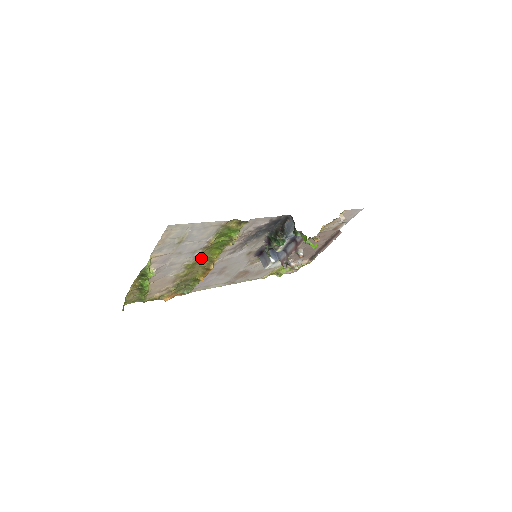
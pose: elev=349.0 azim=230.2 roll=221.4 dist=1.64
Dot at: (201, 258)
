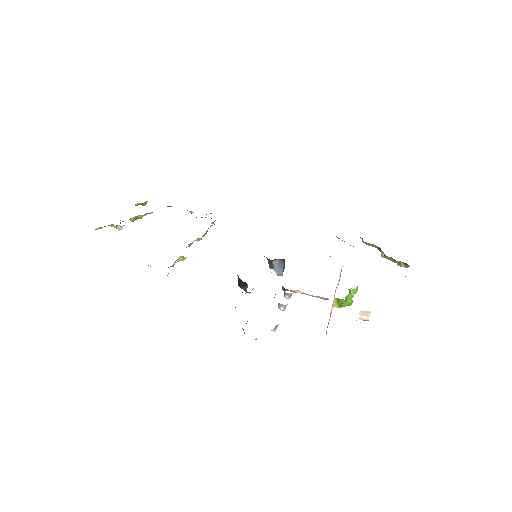
Dot at: occluded
